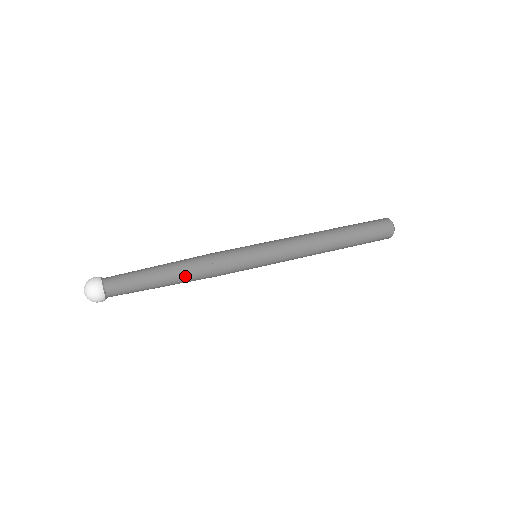
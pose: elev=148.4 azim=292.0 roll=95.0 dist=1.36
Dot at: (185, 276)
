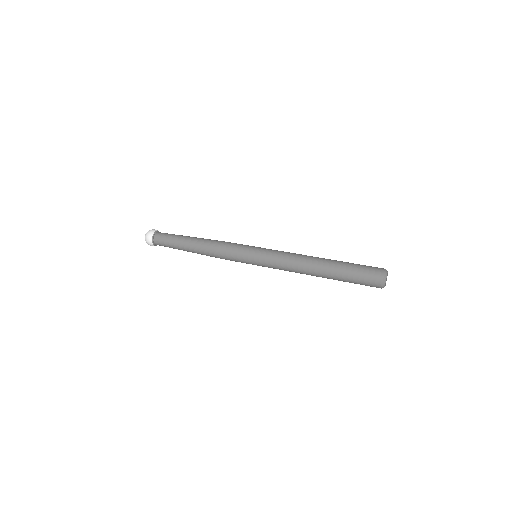
Dot at: occluded
